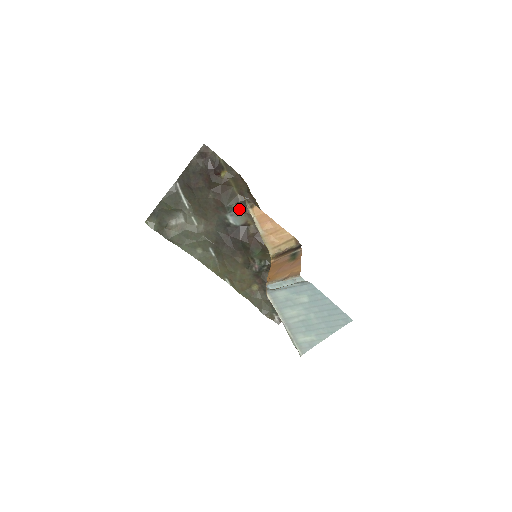
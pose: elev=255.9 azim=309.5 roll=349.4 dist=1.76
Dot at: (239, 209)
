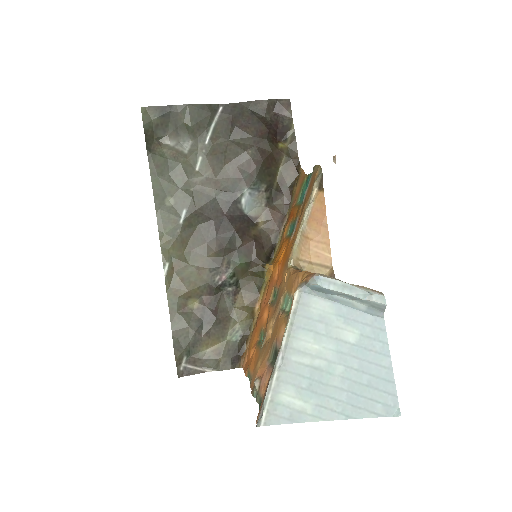
Dot at: (265, 195)
